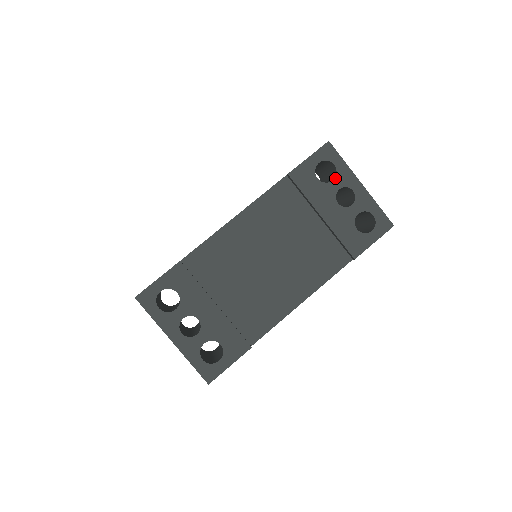
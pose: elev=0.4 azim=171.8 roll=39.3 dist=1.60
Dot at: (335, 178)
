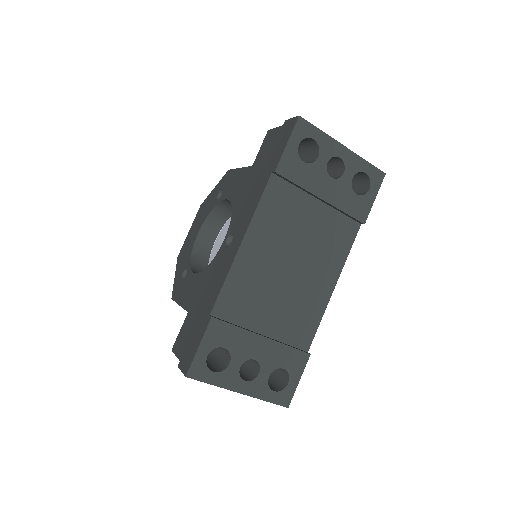
Dot at: (319, 153)
